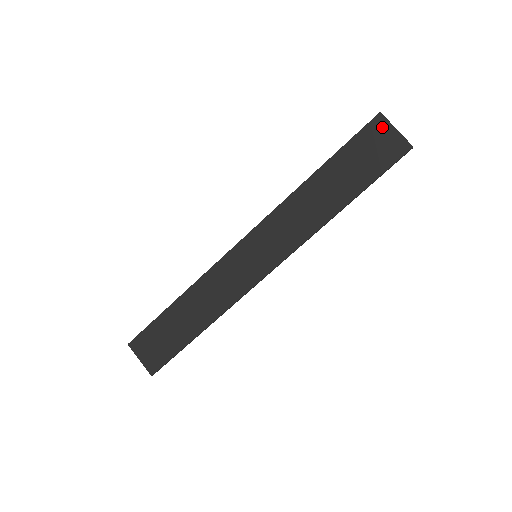
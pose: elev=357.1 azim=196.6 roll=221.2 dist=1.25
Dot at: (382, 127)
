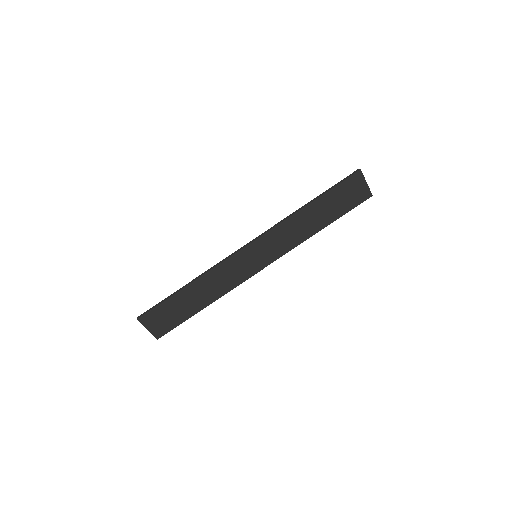
Dot at: (359, 180)
